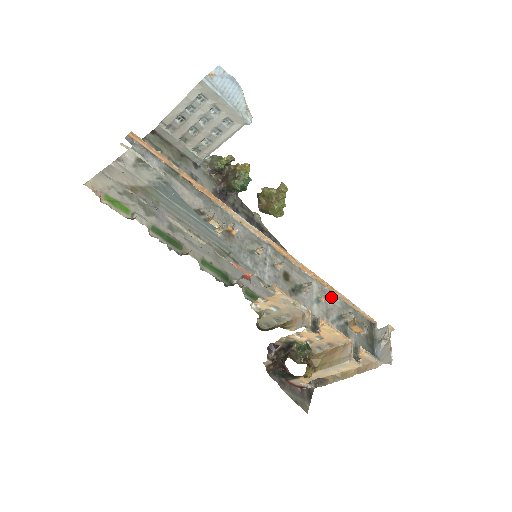
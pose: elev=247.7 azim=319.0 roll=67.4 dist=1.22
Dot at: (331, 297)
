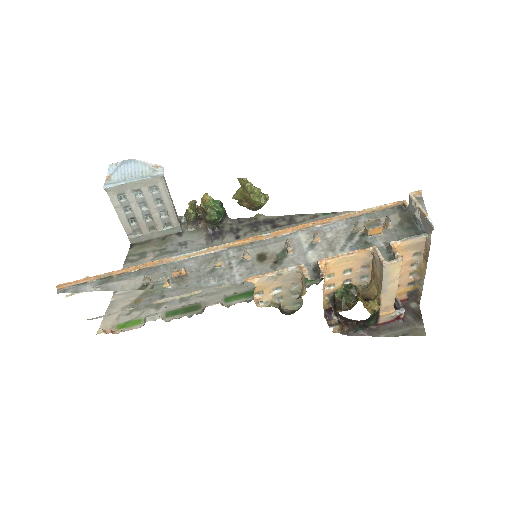
Dot at: (329, 228)
